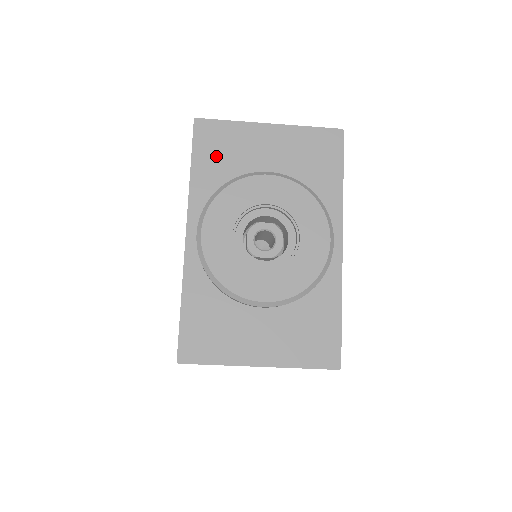
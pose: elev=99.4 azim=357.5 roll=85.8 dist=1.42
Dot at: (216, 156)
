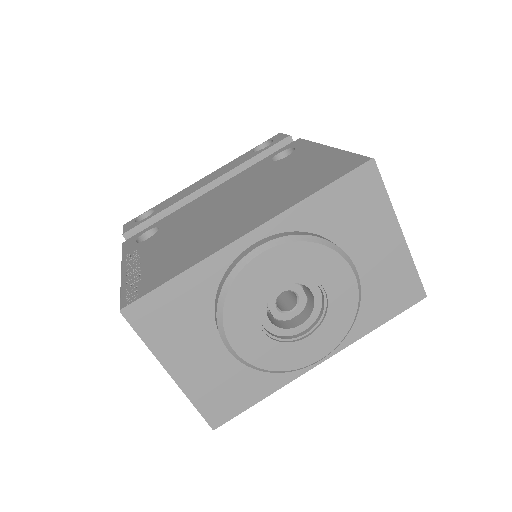
Dot at: (345, 206)
